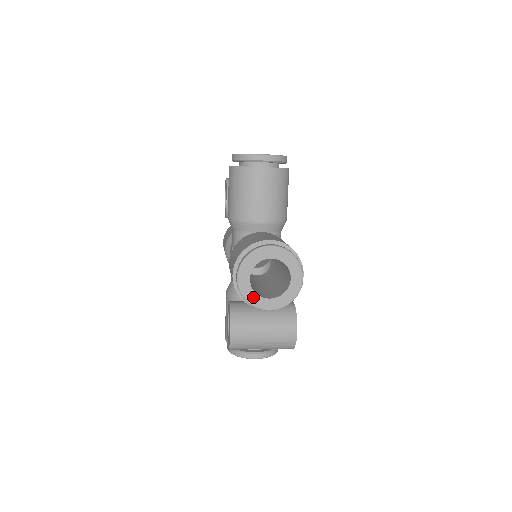
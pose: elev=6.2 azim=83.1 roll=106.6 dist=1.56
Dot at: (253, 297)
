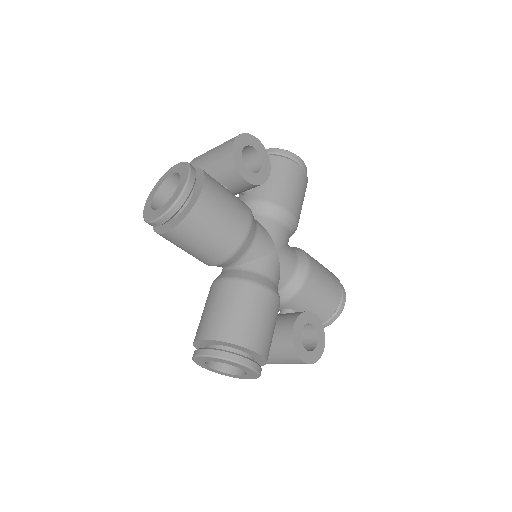
Dot at: (228, 375)
